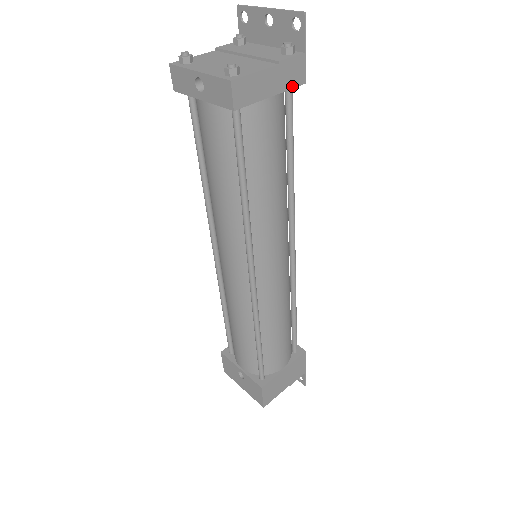
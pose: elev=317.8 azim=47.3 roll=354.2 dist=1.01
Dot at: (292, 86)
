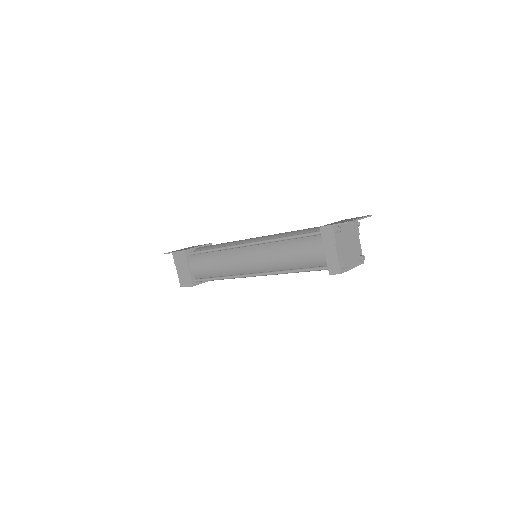
Dot at: occluded
